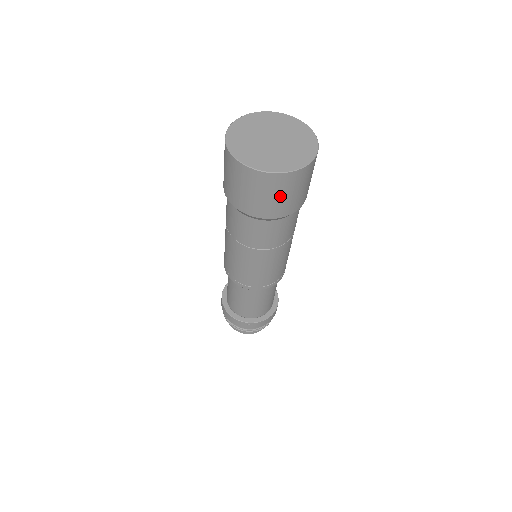
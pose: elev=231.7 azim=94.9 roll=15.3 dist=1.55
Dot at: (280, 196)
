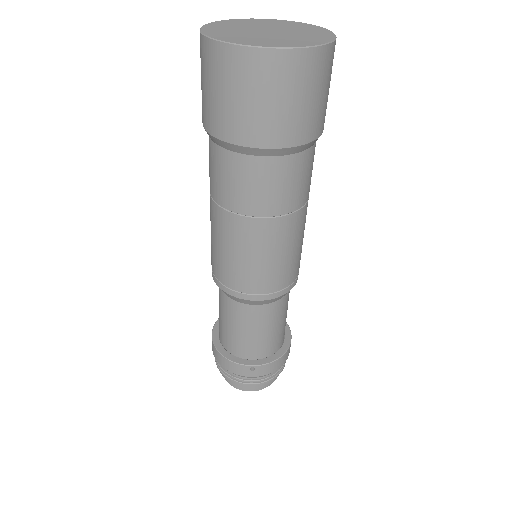
Dot at: (286, 100)
